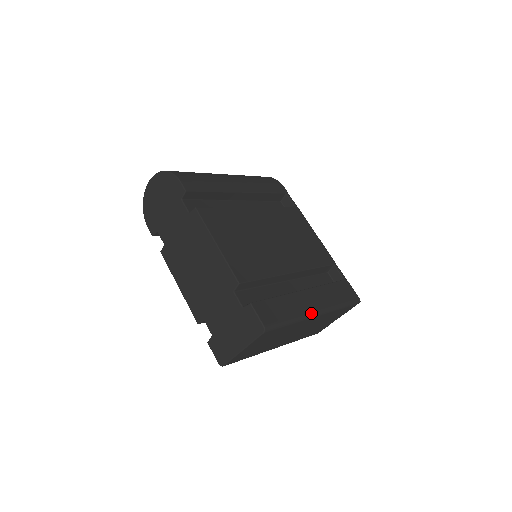
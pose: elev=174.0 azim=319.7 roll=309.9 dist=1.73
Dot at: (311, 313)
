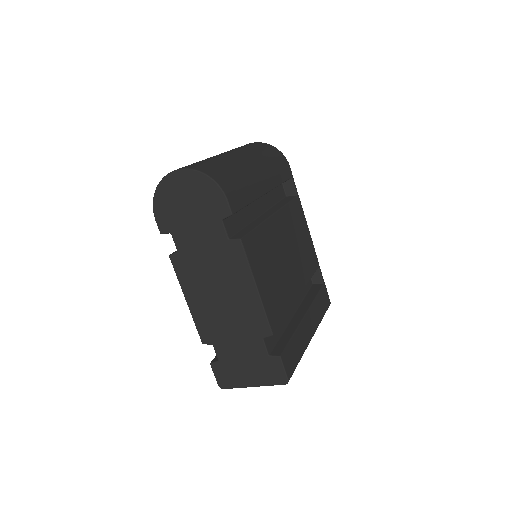
Dot at: (309, 342)
